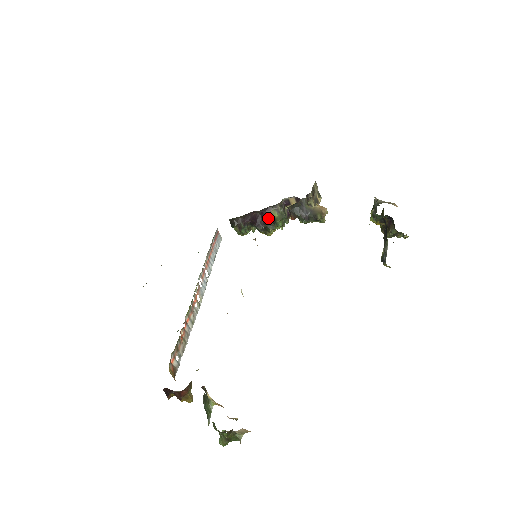
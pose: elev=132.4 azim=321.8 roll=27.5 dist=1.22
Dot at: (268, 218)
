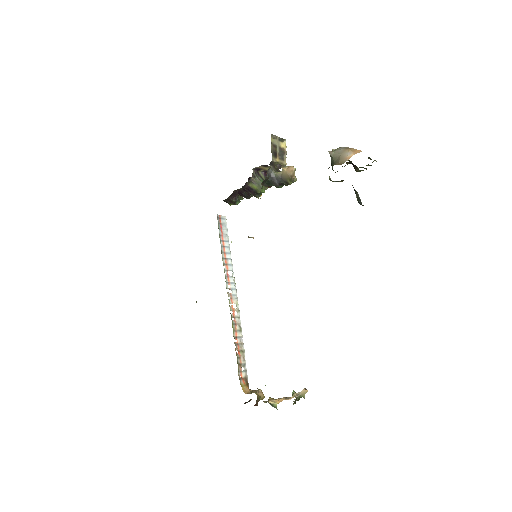
Dot at: (250, 191)
